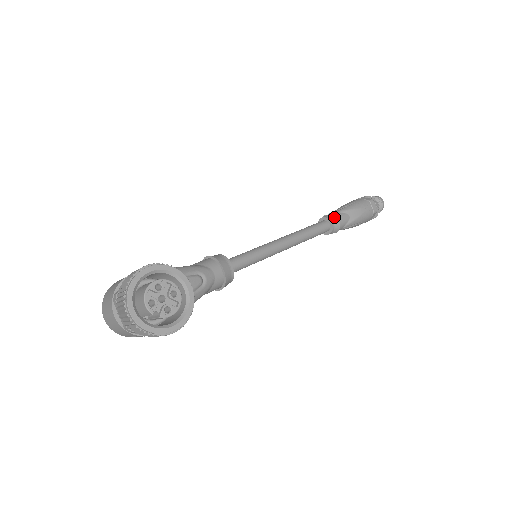
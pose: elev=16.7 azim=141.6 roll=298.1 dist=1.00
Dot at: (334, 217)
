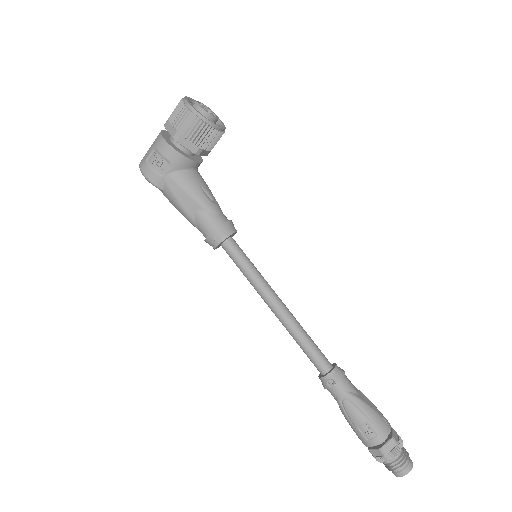
Dot at: (342, 369)
